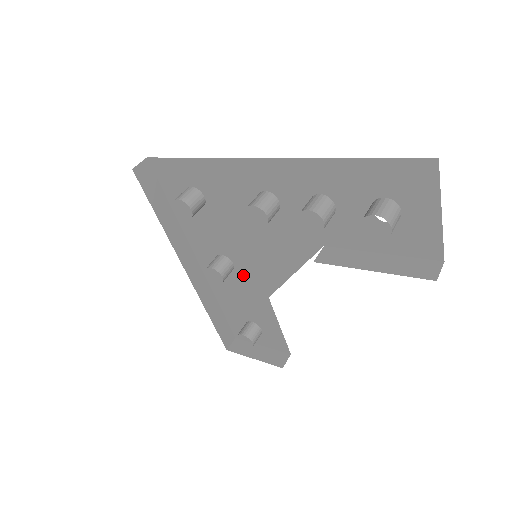
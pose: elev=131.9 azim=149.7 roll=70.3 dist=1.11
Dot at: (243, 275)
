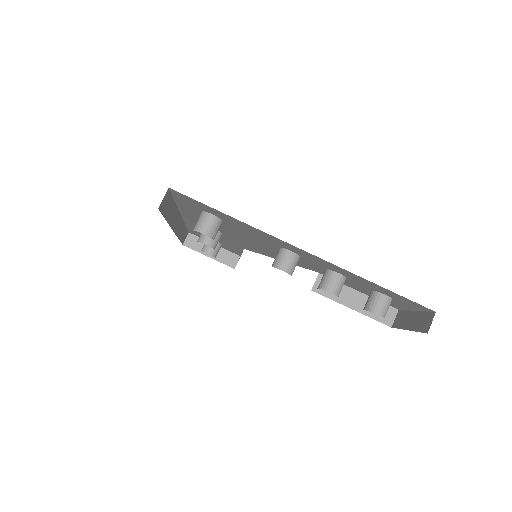
Dot at: (228, 238)
